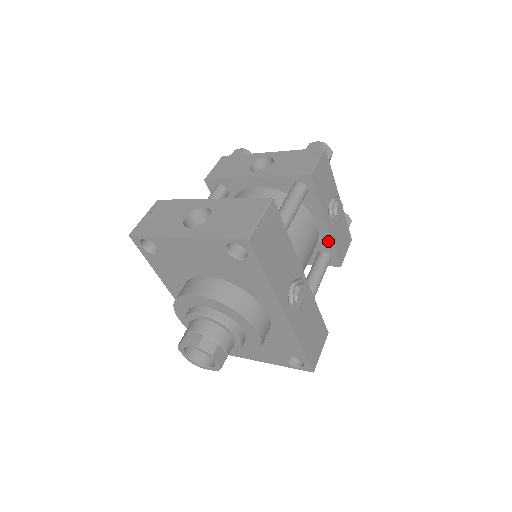
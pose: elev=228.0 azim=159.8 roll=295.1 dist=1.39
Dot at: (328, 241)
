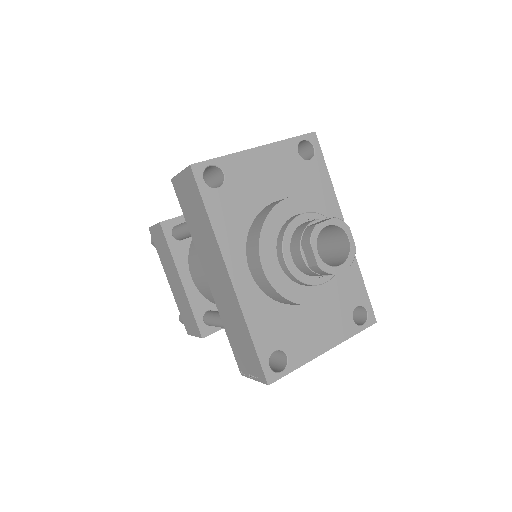
Dot at: occluded
